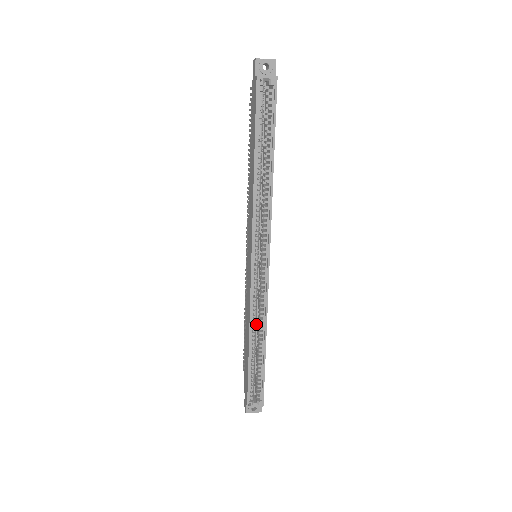
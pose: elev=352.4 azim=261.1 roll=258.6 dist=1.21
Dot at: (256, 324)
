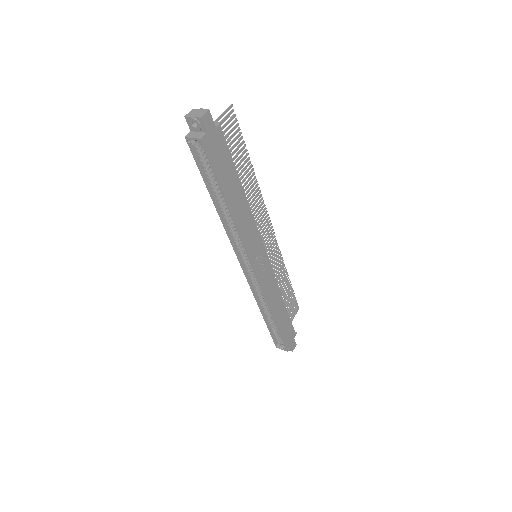
Dot at: occluded
